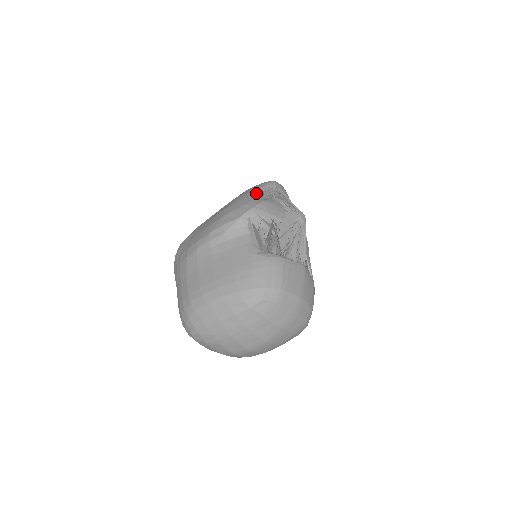
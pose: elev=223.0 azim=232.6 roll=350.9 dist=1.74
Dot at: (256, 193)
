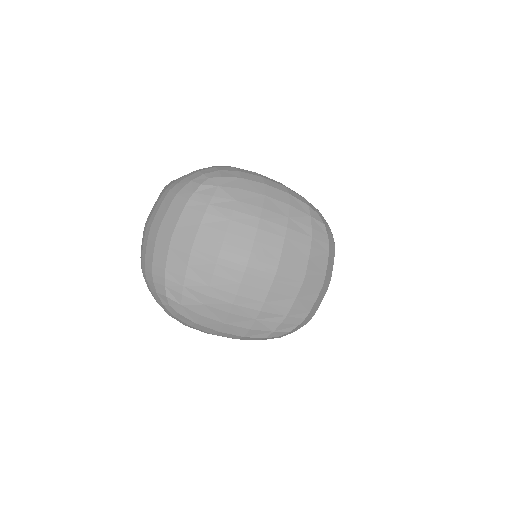
Dot at: occluded
